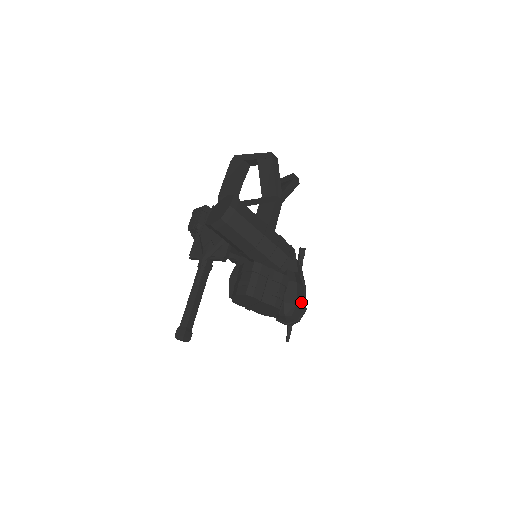
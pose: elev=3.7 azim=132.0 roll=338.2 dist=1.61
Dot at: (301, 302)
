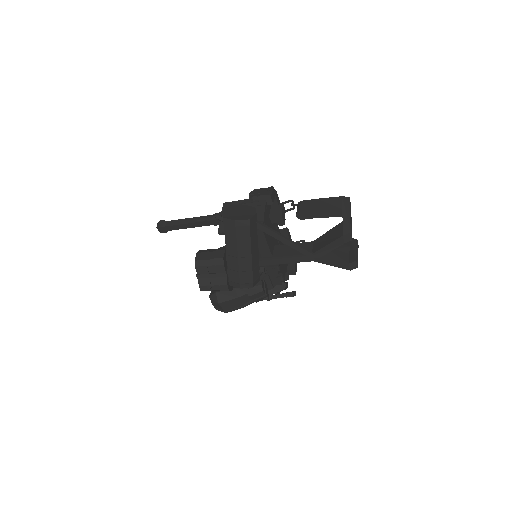
Dot at: (226, 306)
